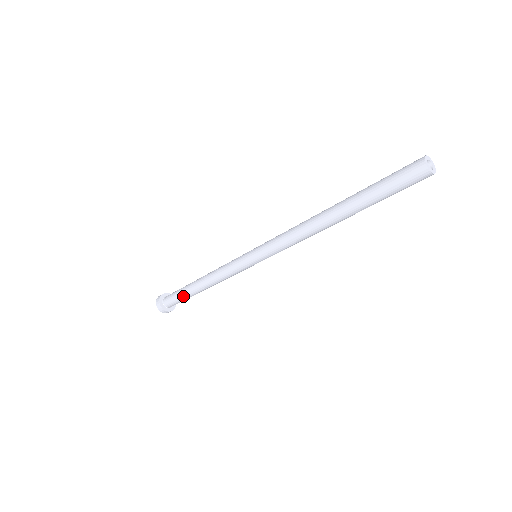
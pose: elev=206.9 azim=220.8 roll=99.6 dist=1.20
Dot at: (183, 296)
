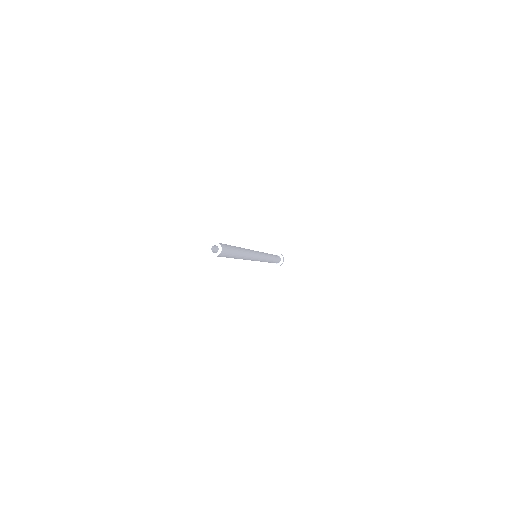
Dot at: occluded
